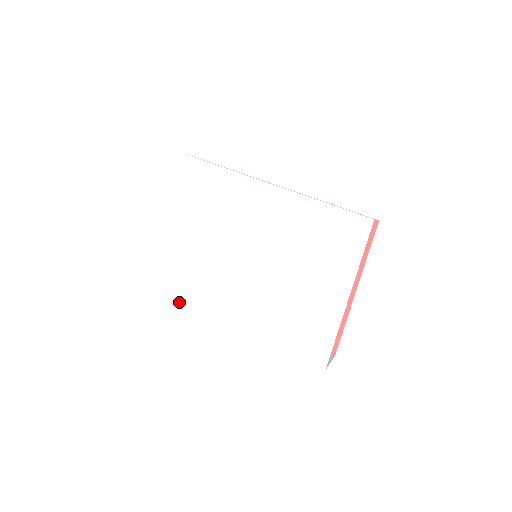
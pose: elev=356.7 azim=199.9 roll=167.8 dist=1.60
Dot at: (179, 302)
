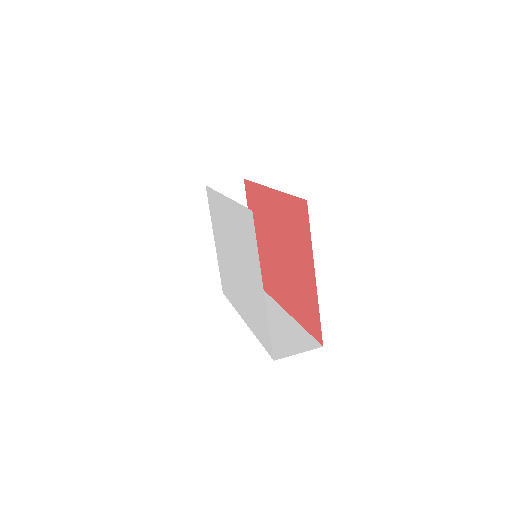
Dot at: (231, 301)
